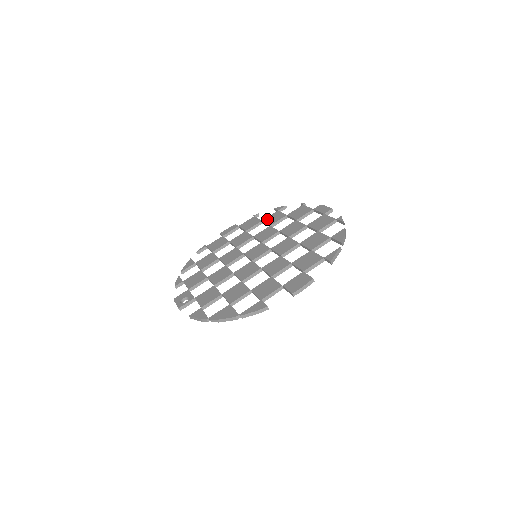
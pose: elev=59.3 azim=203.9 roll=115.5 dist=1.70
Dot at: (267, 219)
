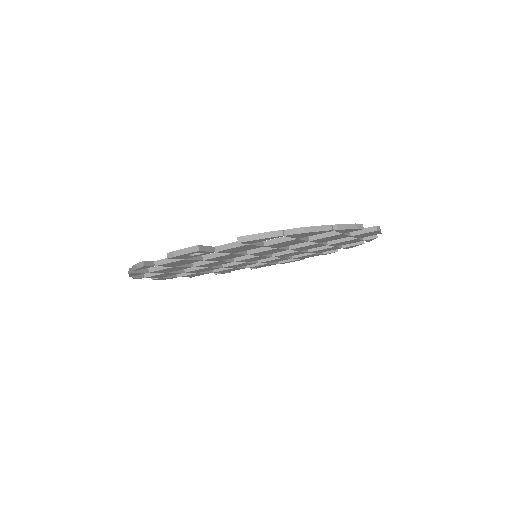
Dot at: occluded
